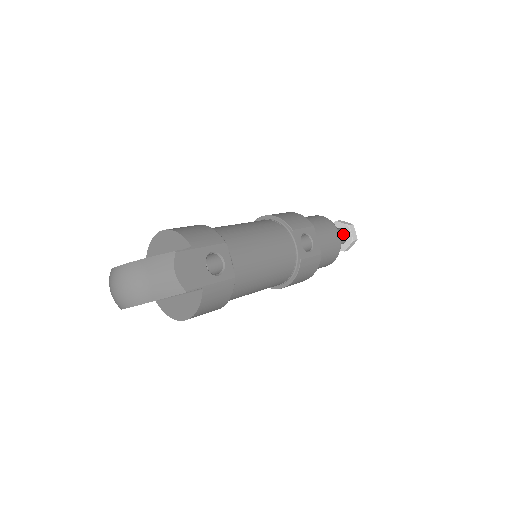
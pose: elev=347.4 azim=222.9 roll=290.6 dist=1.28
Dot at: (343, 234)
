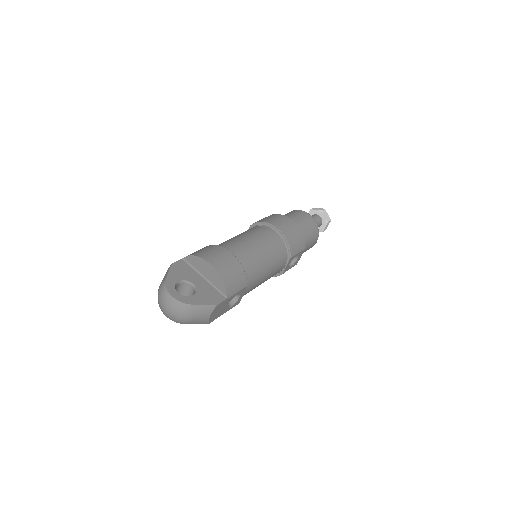
Dot at: (320, 225)
